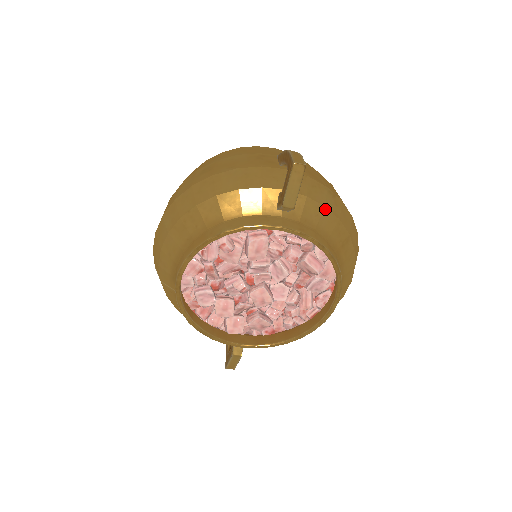
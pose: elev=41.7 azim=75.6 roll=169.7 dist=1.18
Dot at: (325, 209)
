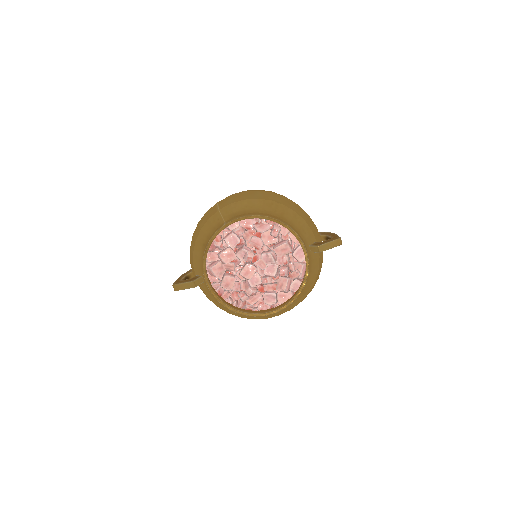
Dot at: (318, 270)
